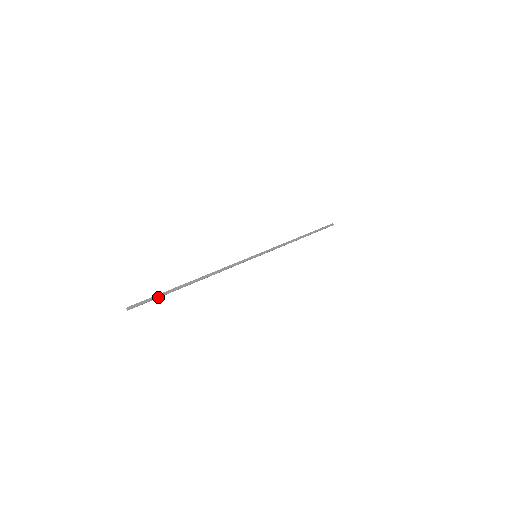
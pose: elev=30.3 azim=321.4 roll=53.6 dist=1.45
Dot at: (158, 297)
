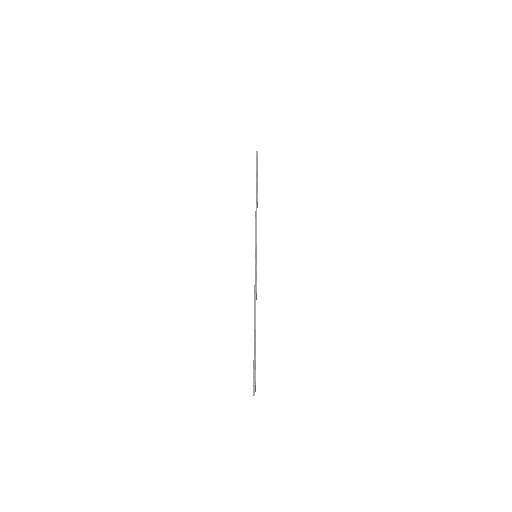
Dot at: occluded
